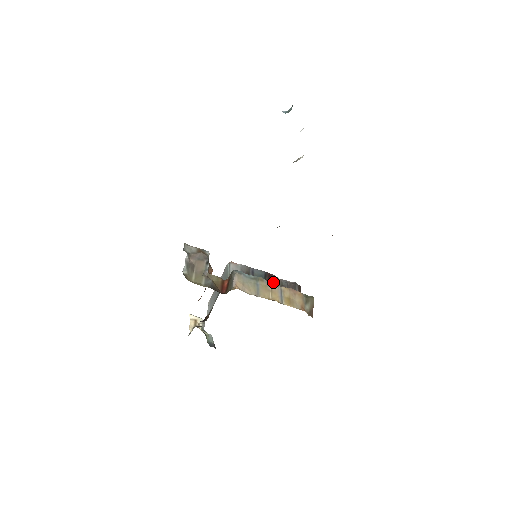
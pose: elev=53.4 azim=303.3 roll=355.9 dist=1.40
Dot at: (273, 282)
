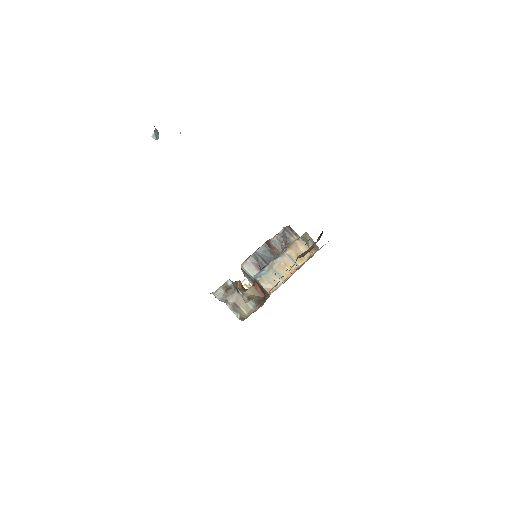
Dot at: (274, 246)
